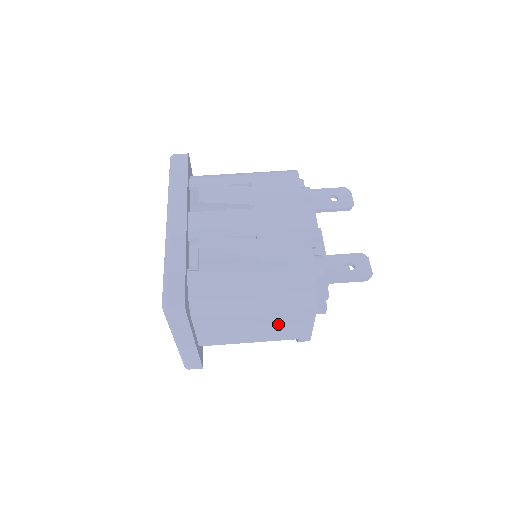
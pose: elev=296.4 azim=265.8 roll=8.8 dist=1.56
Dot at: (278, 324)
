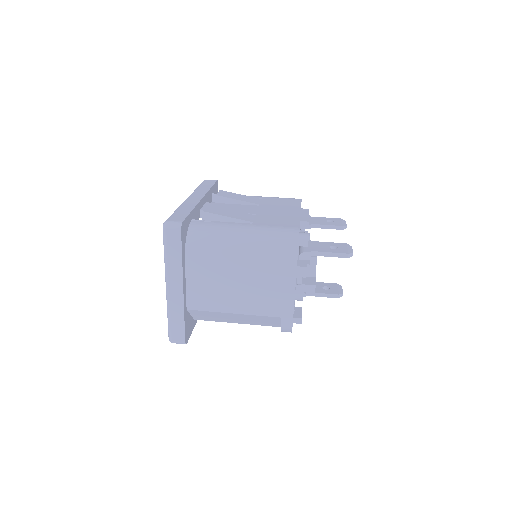
Dot at: (261, 284)
